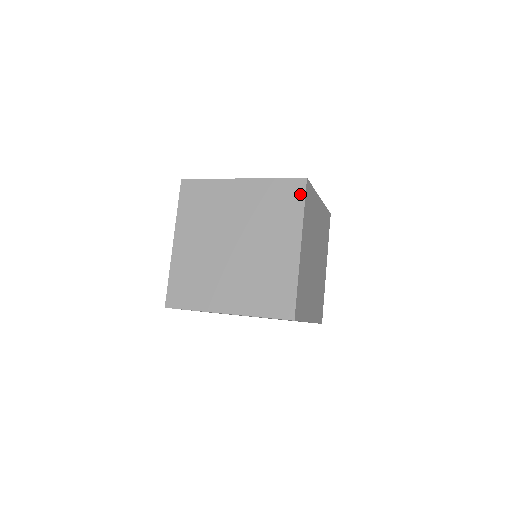
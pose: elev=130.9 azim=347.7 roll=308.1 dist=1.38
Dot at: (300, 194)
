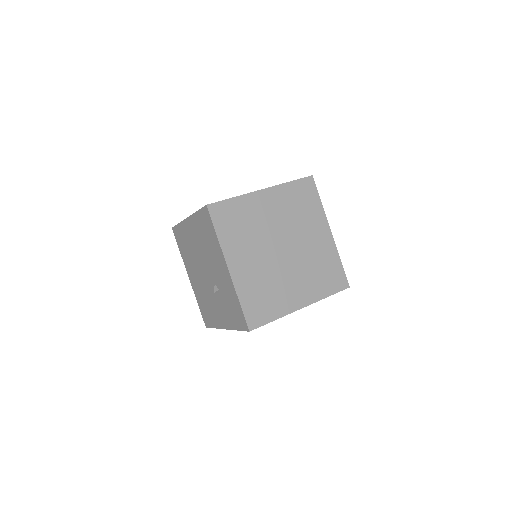
Dot at: (314, 190)
